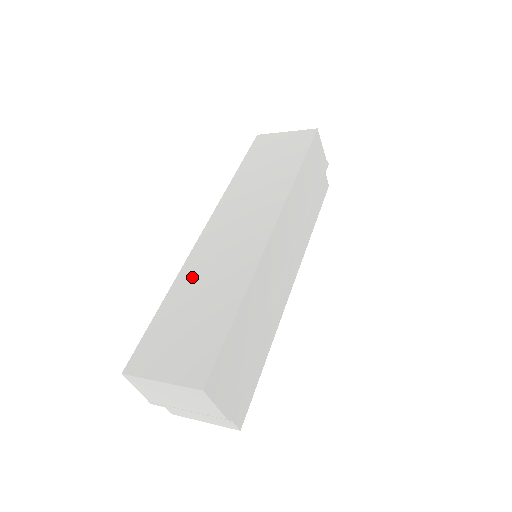
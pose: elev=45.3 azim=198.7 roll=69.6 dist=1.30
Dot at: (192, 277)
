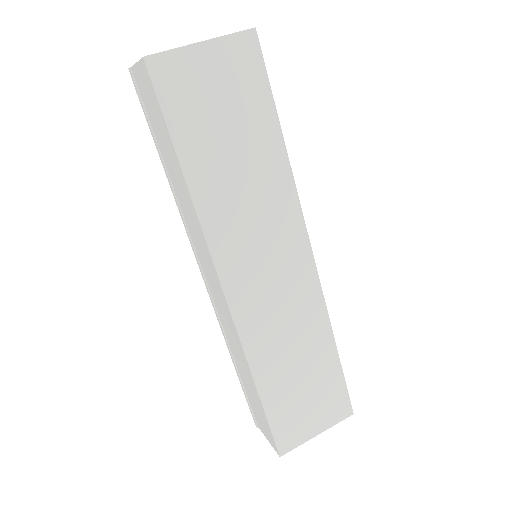
Dot at: (267, 352)
